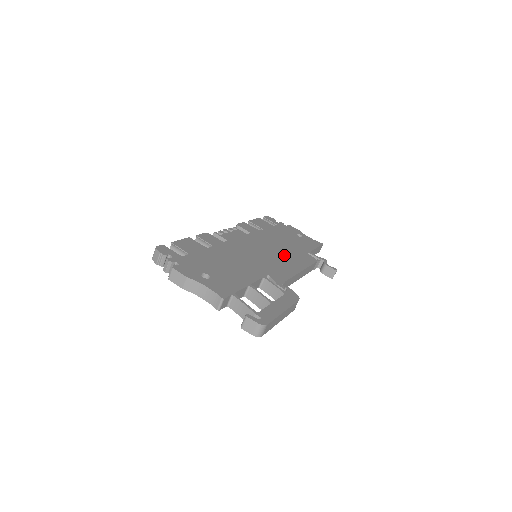
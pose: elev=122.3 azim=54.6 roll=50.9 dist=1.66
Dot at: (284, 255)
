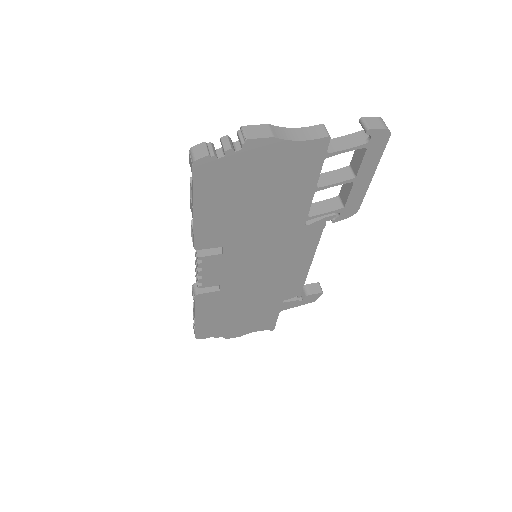
Dot at: occluded
